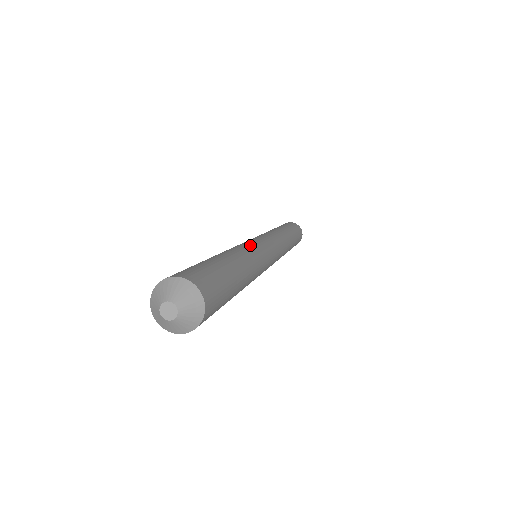
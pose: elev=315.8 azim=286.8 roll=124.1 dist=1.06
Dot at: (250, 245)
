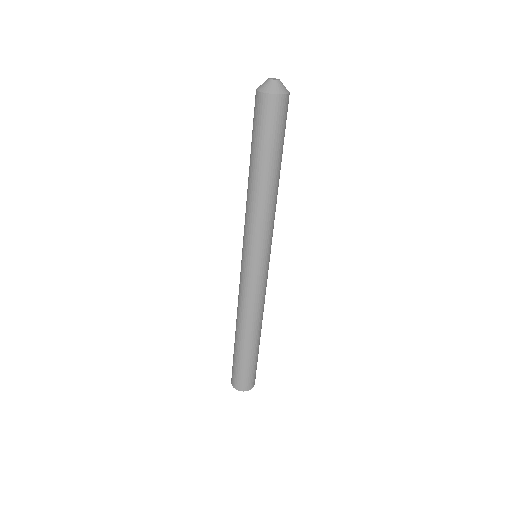
Dot at: occluded
